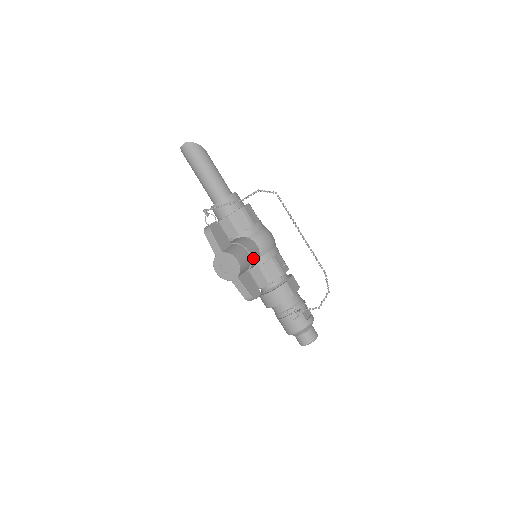
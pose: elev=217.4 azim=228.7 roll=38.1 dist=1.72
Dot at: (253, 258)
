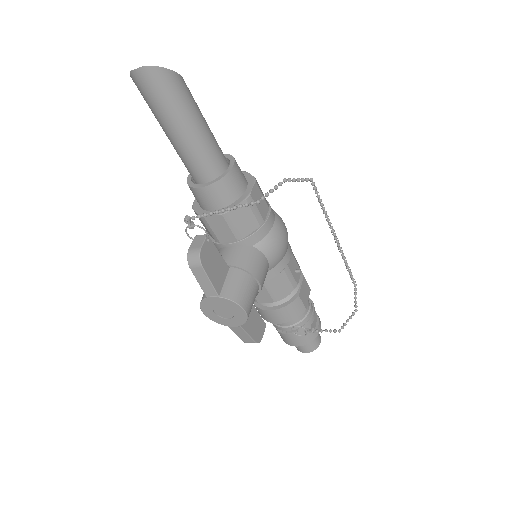
Dot at: (262, 286)
